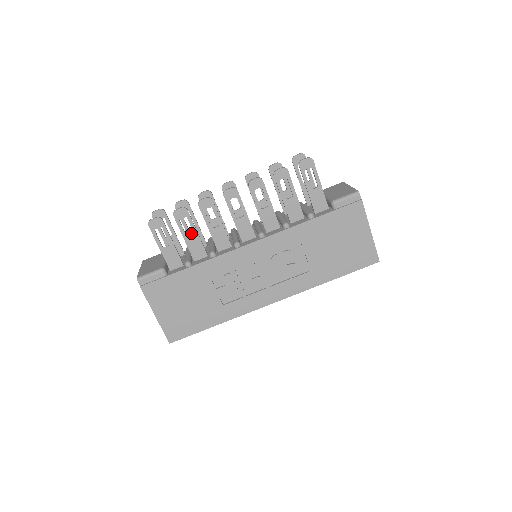
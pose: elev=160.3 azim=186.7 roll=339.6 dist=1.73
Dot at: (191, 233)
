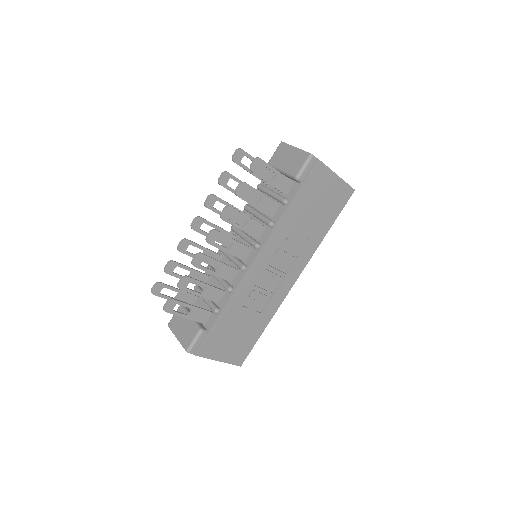
Dot at: occluded
